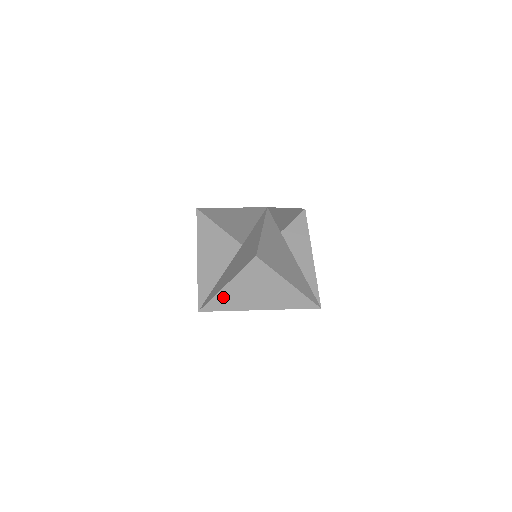
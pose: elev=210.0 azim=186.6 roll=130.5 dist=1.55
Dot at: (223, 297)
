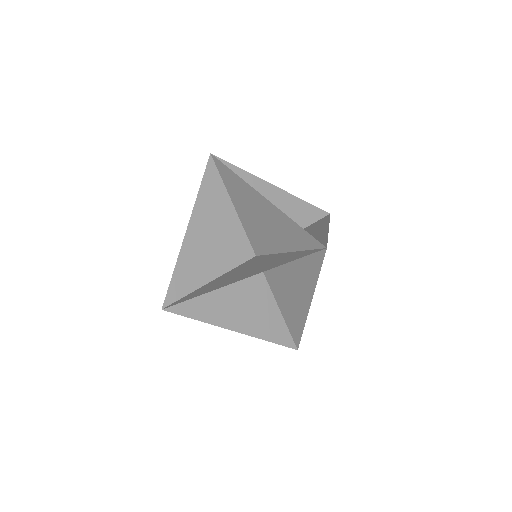
Dot at: (198, 291)
